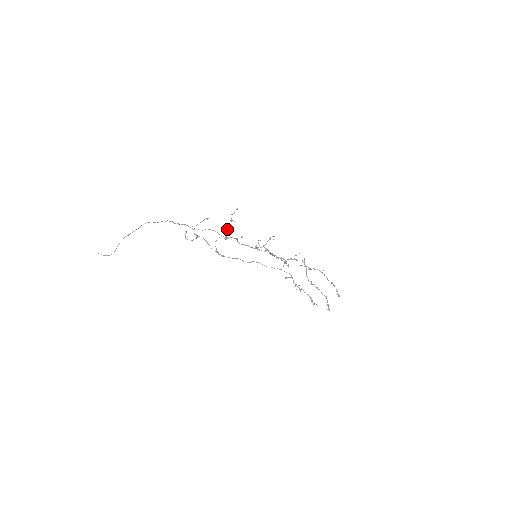
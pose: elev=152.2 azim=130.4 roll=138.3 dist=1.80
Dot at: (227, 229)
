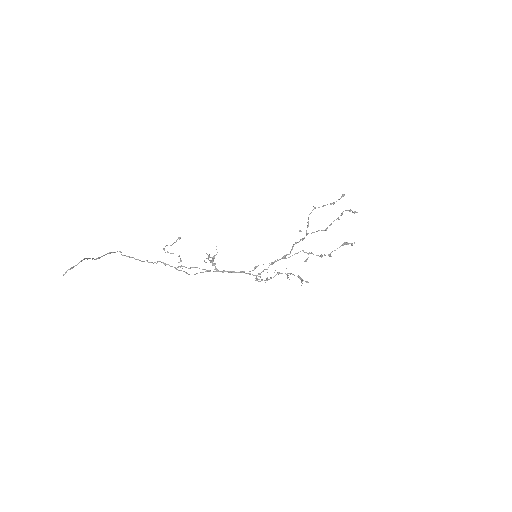
Dot at: (210, 261)
